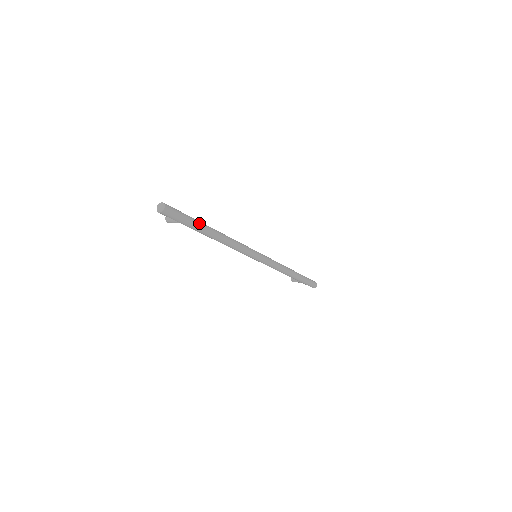
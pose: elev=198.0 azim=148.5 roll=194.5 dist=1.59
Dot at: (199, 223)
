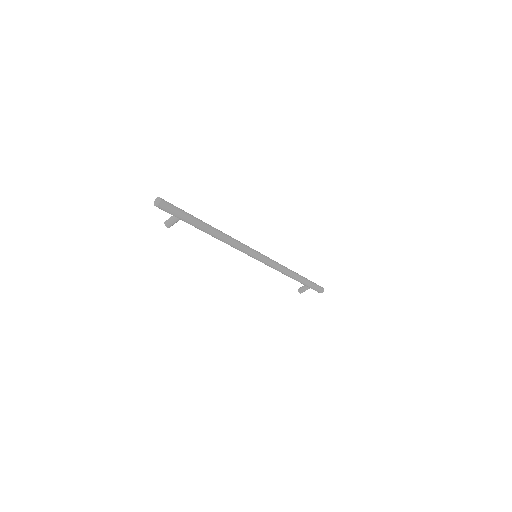
Dot at: (194, 217)
